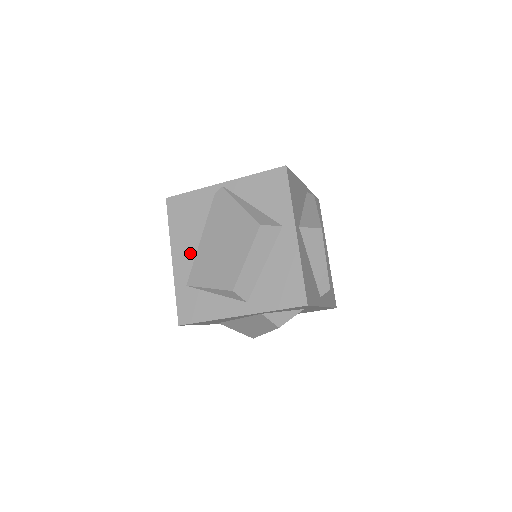
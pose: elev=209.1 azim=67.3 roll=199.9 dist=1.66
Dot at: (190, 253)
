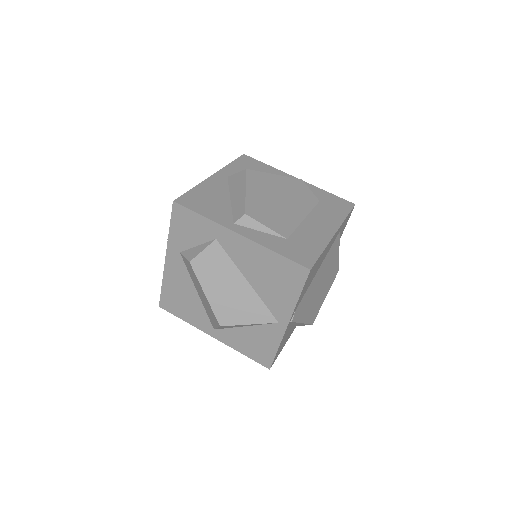
Dot at: occluded
